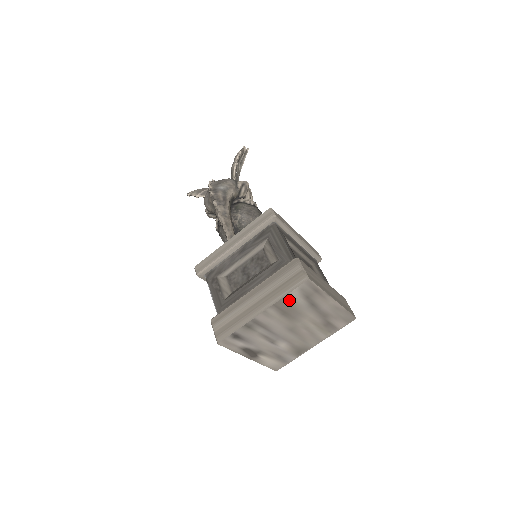
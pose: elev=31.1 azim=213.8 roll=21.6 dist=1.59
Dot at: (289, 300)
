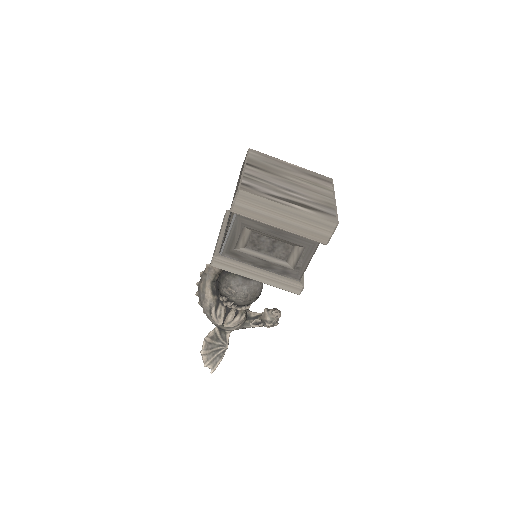
Dot at: (255, 161)
